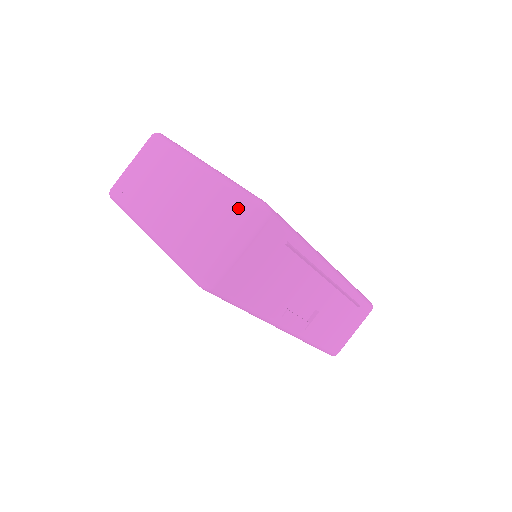
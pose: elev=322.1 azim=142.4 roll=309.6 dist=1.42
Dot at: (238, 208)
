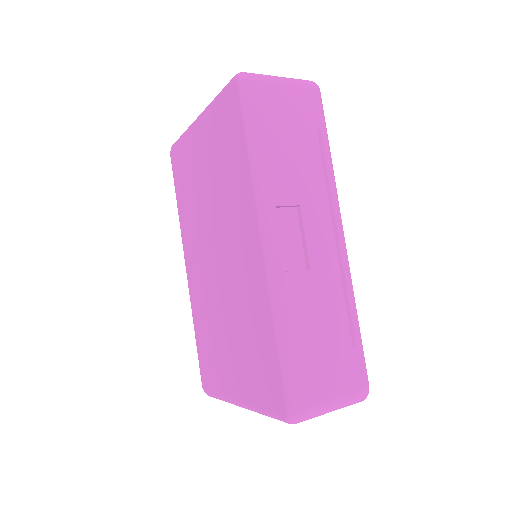
Dot at: occluded
